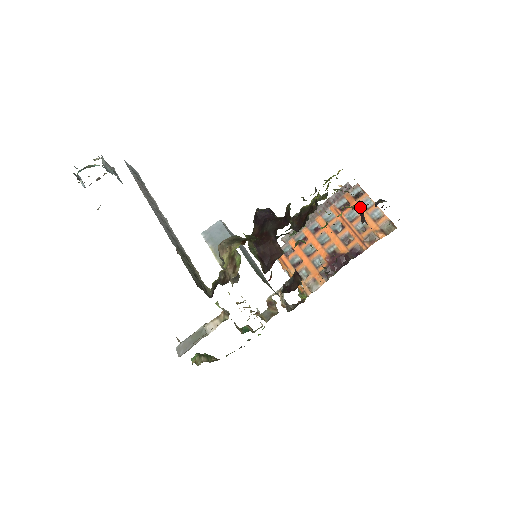
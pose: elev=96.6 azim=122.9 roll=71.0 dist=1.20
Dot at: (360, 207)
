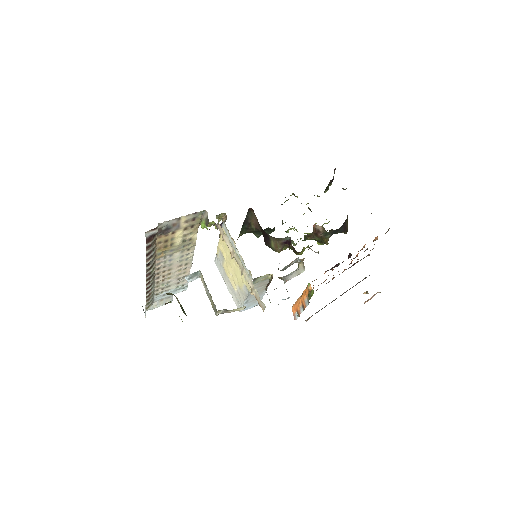
Dot at: occluded
